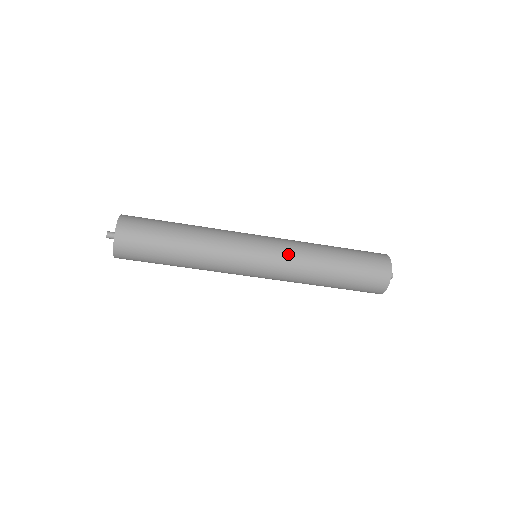
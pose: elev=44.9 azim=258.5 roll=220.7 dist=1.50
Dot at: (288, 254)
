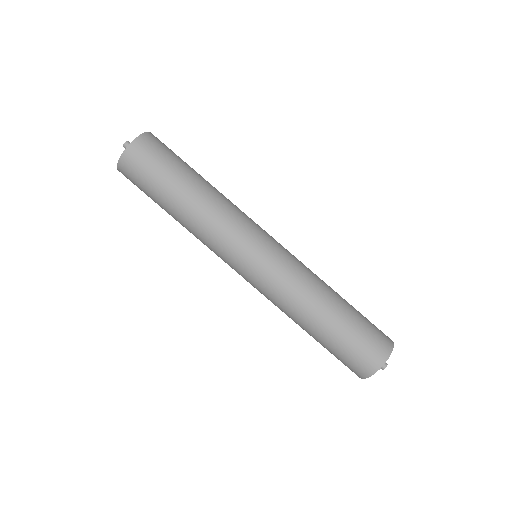
Dot at: occluded
